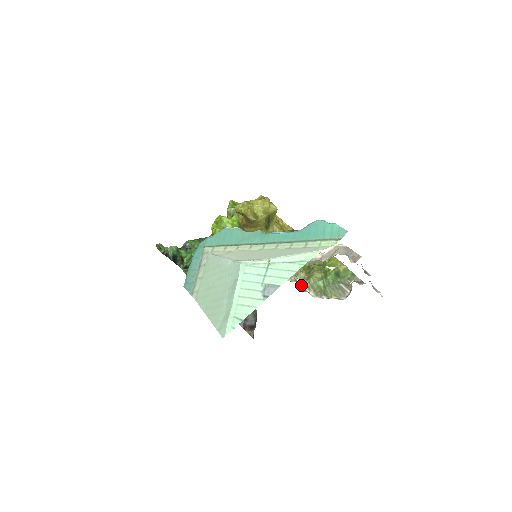
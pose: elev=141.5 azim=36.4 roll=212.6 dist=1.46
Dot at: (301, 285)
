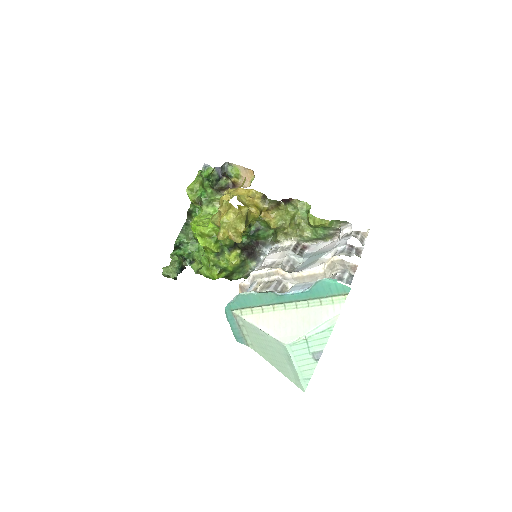
Dot at: (298, 243)
